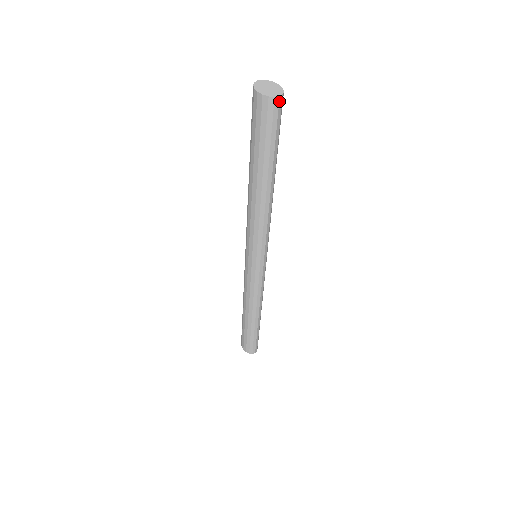
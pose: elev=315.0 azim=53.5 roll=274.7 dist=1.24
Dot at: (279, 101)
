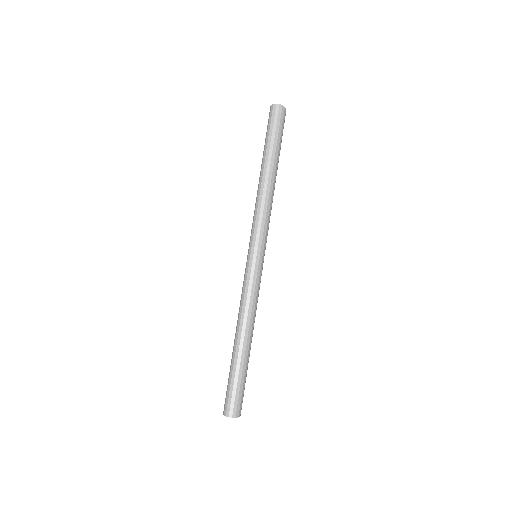
Dot at: (276, 107)
